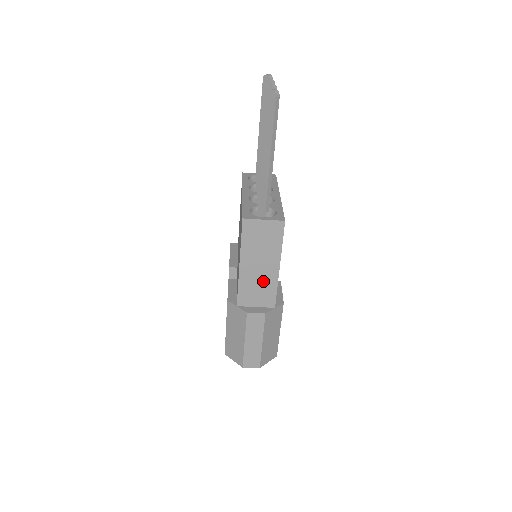
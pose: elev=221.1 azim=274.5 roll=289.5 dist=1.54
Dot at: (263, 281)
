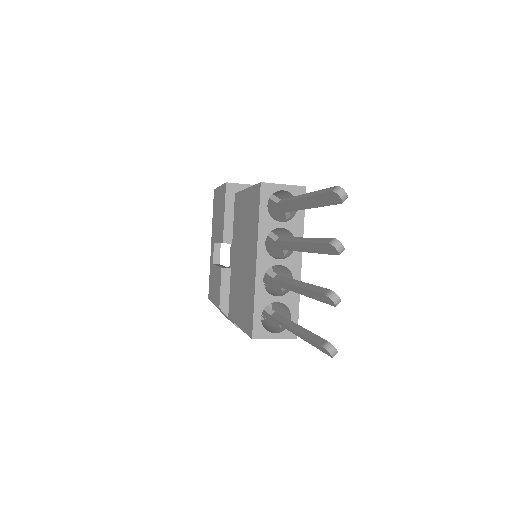
Dot at: occluded
